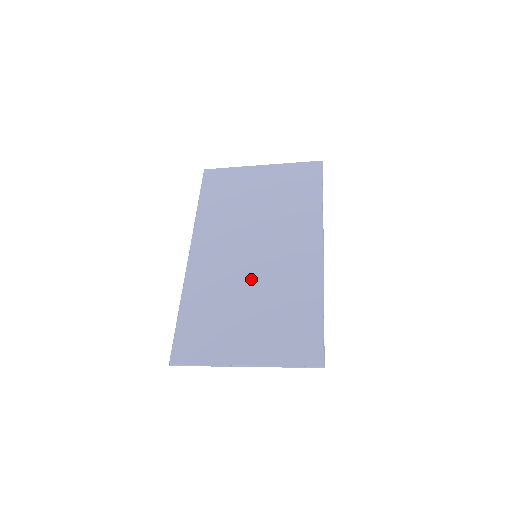
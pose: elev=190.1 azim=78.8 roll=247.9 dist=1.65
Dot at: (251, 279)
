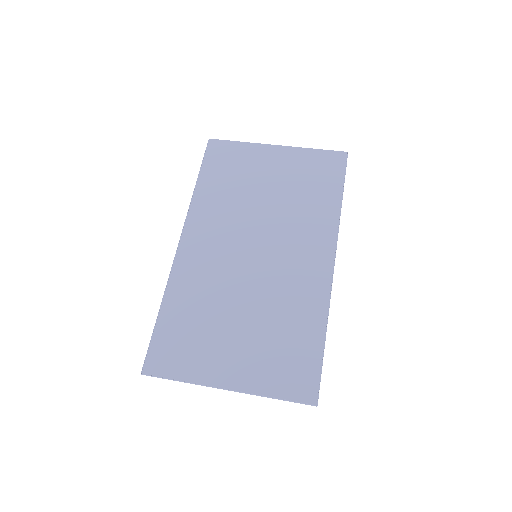
Dot at: (247, 285)
